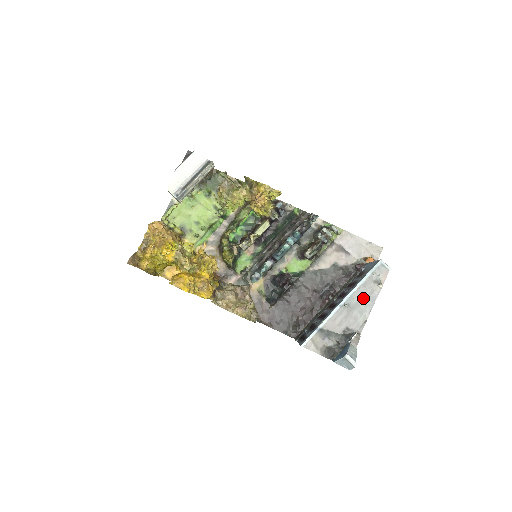
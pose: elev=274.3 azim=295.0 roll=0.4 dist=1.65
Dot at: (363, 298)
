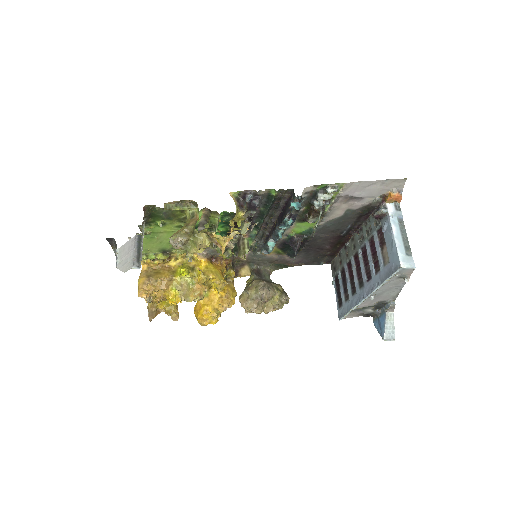
Dot at: (389, 288)
